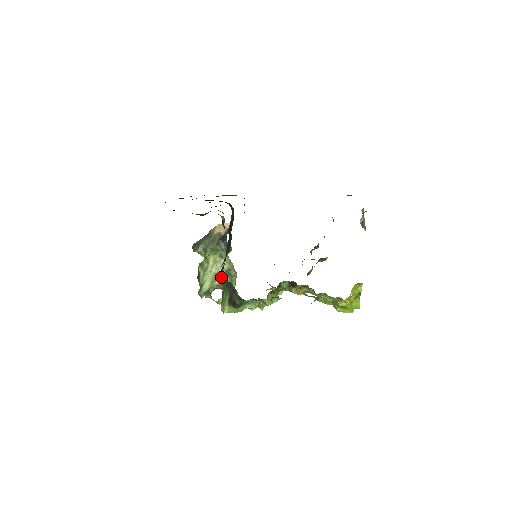
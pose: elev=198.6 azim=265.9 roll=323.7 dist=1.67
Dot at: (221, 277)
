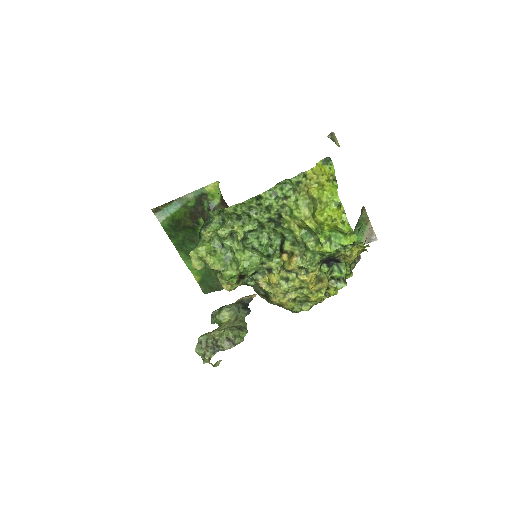
Dot at: occluded
